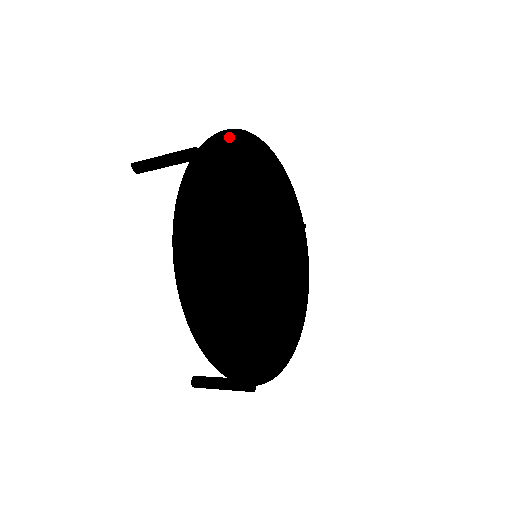
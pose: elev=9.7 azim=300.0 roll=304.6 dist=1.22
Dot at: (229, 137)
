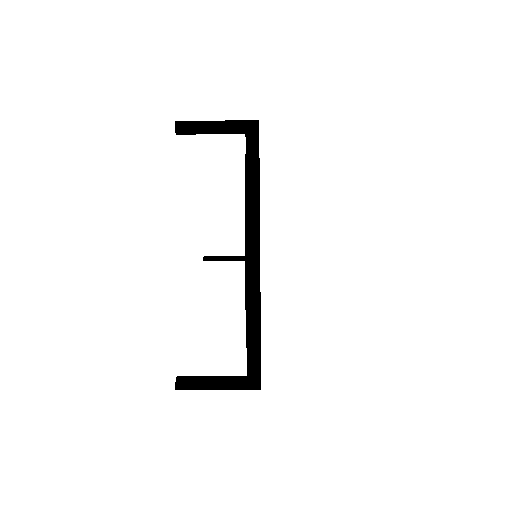
Dot at: occluded
